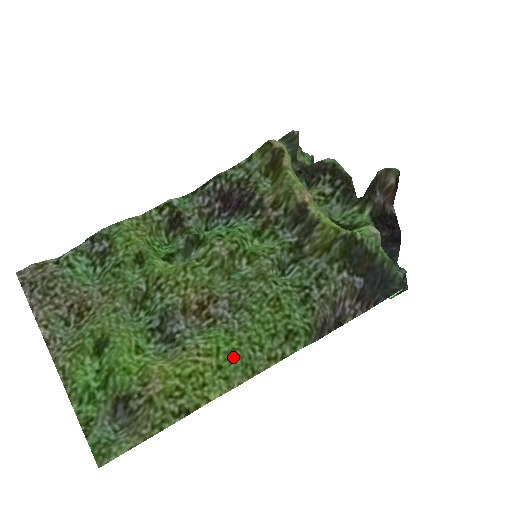
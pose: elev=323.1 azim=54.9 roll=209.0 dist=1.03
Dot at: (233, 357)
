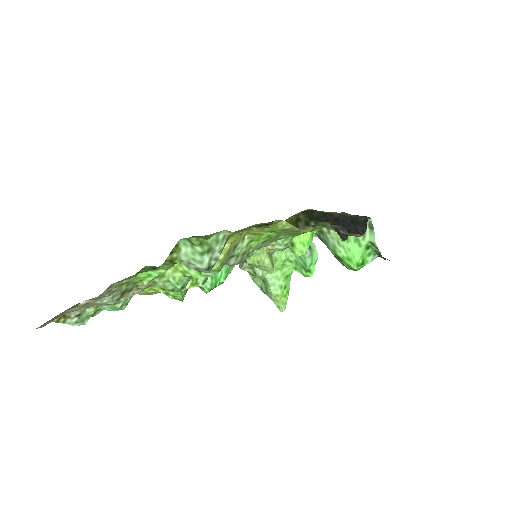
Dot at: occluded
